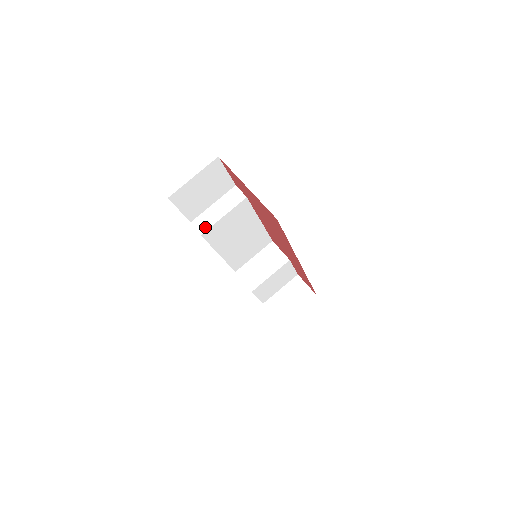
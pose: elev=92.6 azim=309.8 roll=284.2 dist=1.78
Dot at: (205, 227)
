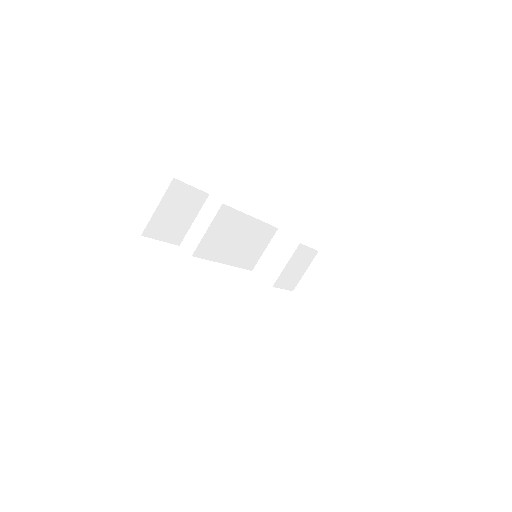
Dot at: (193, 247)
